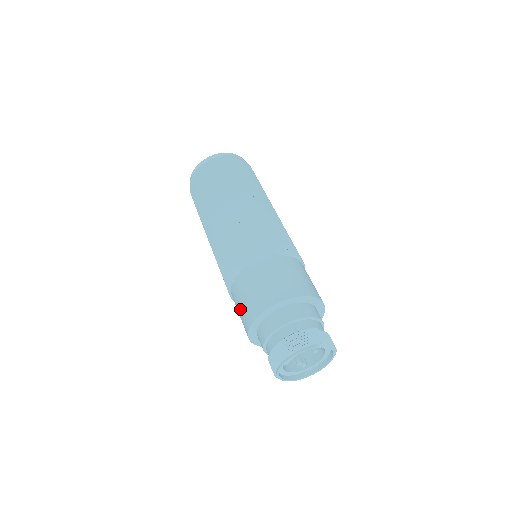
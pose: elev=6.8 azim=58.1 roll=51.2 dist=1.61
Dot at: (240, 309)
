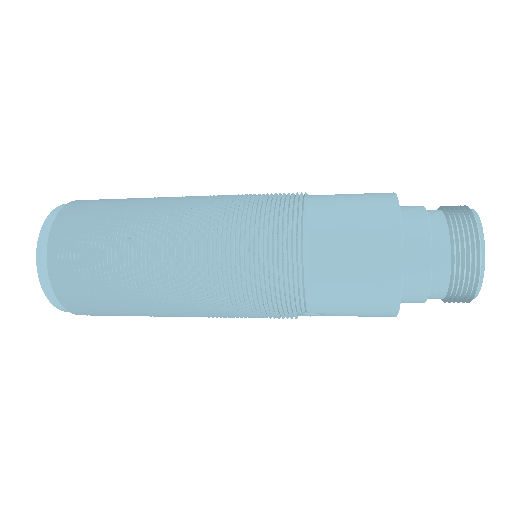
Dot at: (357, 255)
